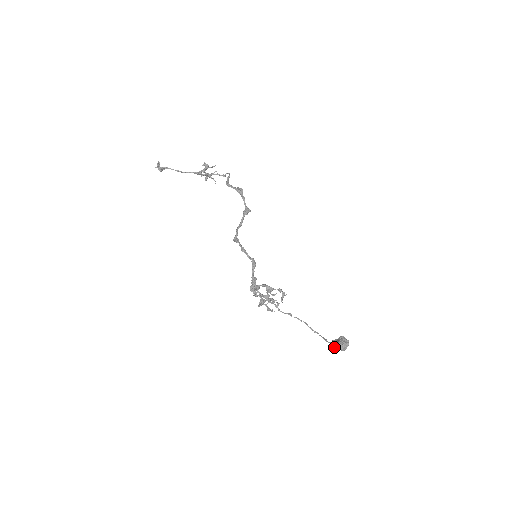
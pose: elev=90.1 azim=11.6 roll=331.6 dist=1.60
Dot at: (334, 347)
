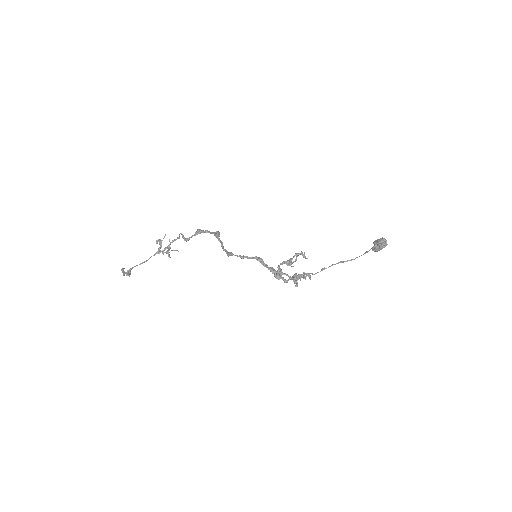
Dot at: (378, 250)
